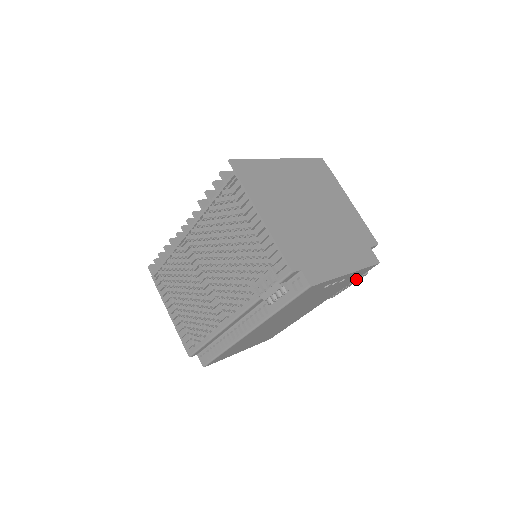
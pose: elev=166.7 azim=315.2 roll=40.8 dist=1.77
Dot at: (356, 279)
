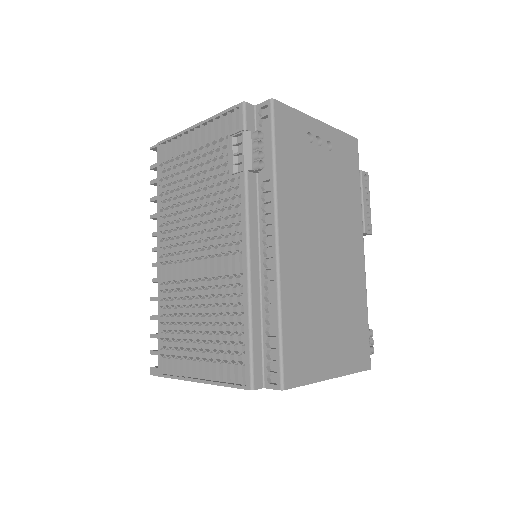
Dot at: (361, 180)
